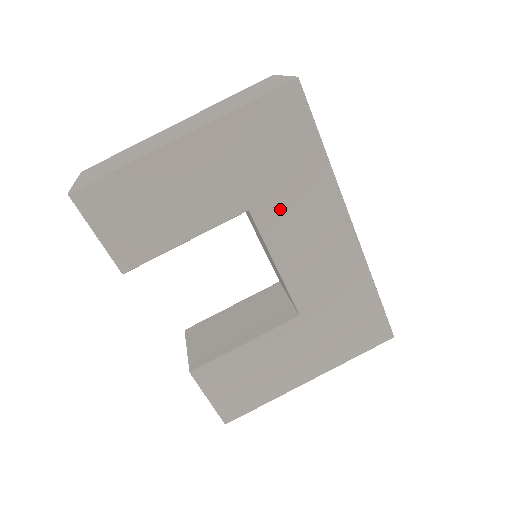
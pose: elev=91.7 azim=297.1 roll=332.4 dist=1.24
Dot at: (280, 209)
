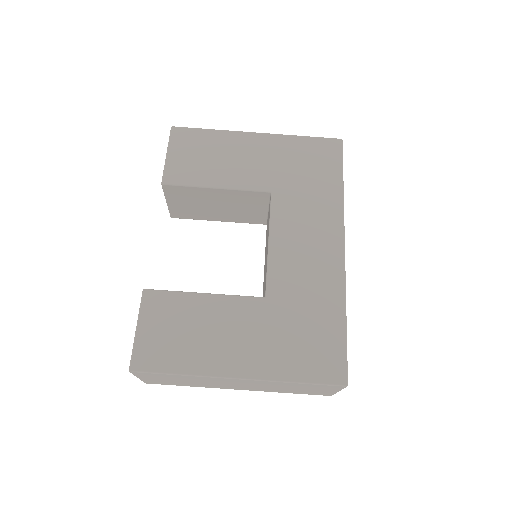
Dot at: (293, 203)
